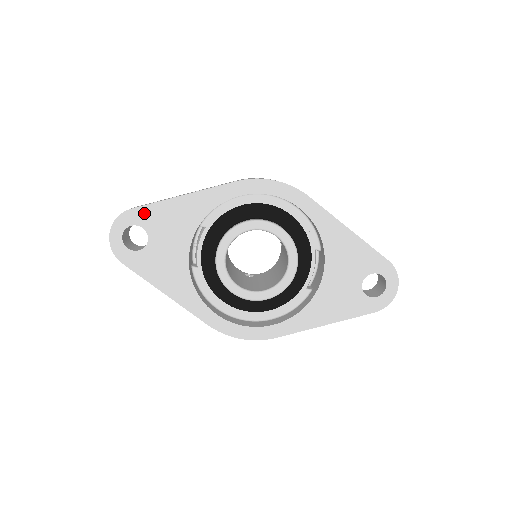
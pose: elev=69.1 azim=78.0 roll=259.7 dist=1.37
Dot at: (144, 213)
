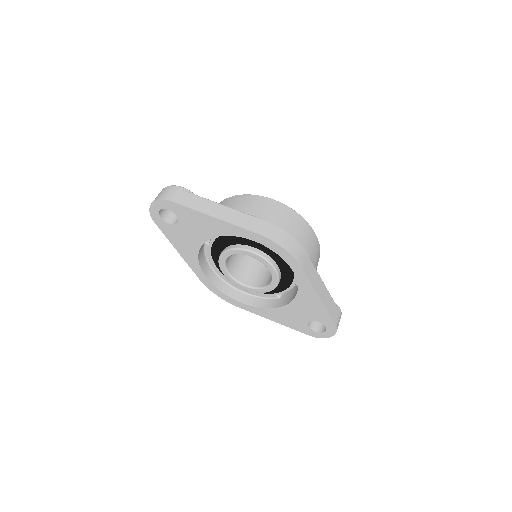
Dot at: (180, 209)
